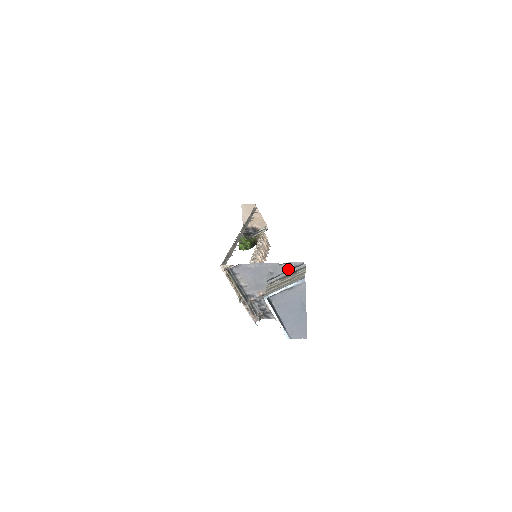
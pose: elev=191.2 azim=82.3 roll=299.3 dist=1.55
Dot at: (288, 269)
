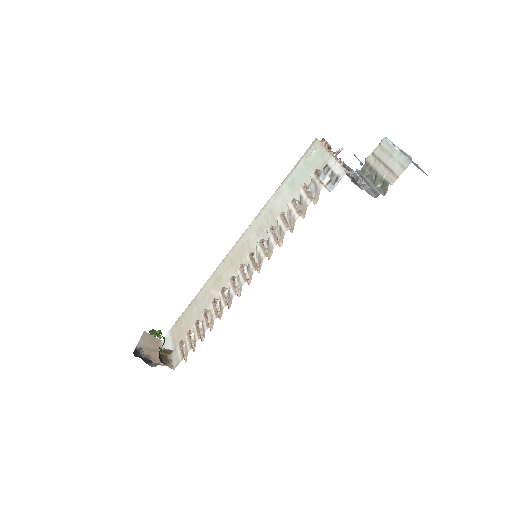
Dot at: occluded
